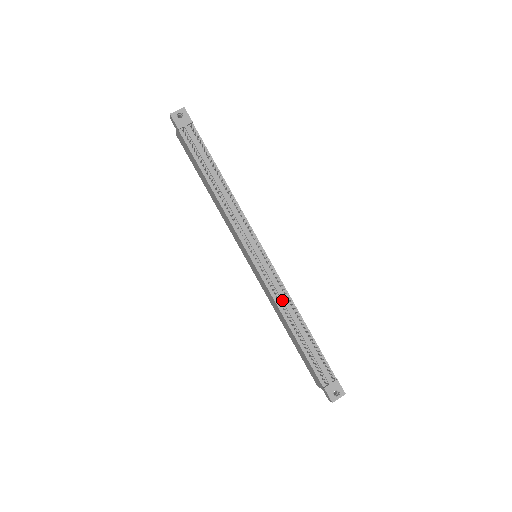
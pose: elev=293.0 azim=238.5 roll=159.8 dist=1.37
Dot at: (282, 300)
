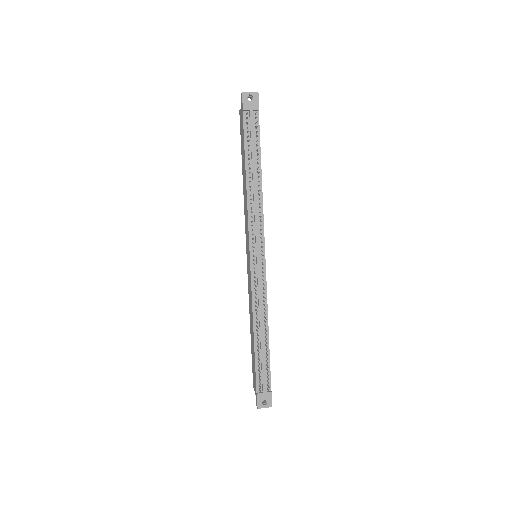
Dot at: (259, 306)
